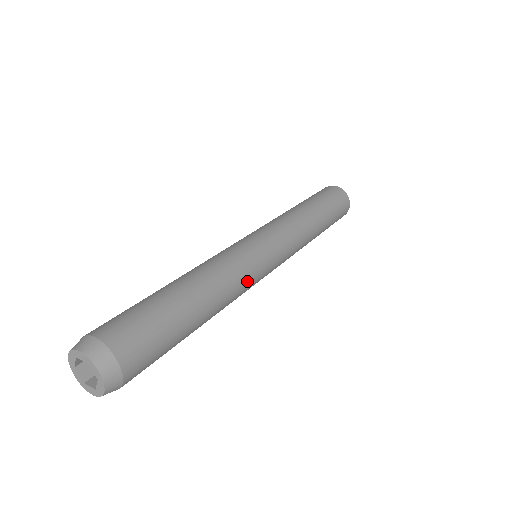
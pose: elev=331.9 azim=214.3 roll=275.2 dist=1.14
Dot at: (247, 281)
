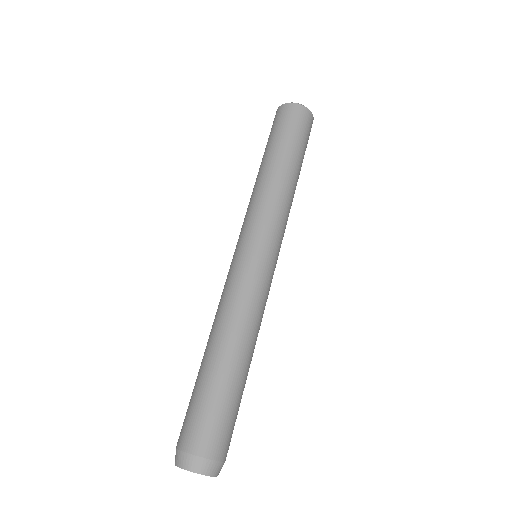
Dot at: occluded
